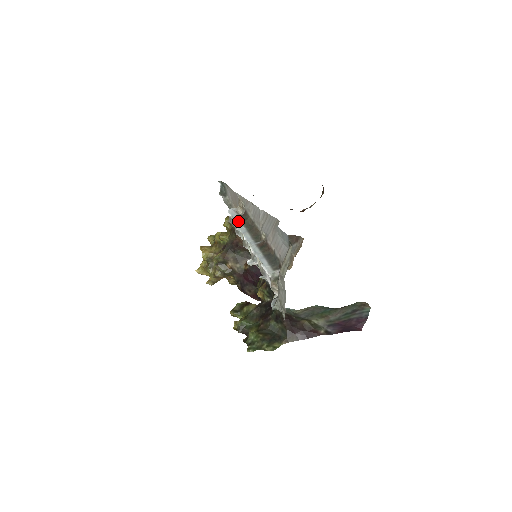
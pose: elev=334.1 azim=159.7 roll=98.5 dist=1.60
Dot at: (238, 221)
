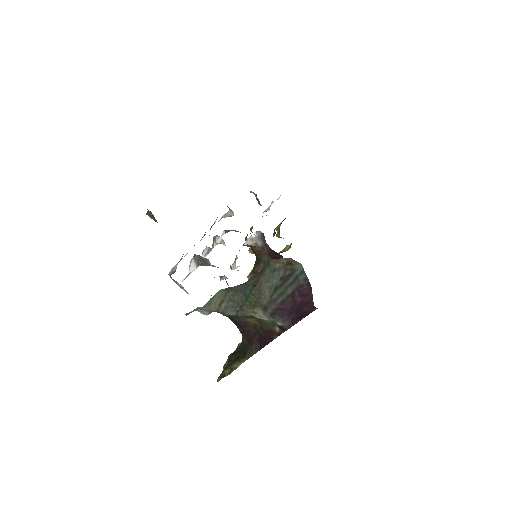
Dot at: occluded
